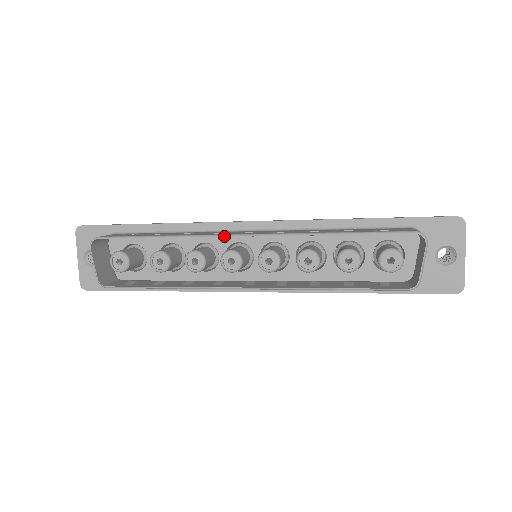
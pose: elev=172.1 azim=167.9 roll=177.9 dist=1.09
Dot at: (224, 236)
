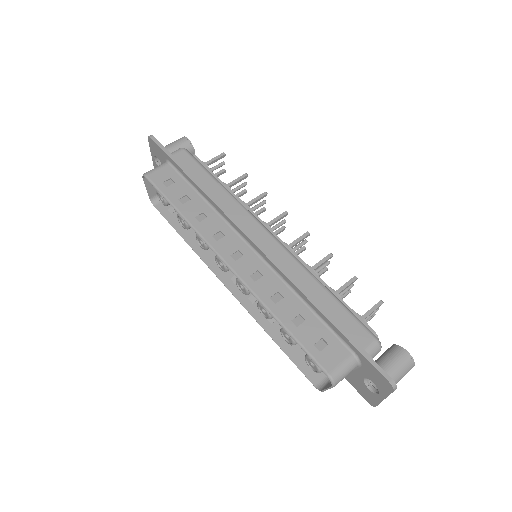
Dot at: (214, 252)
